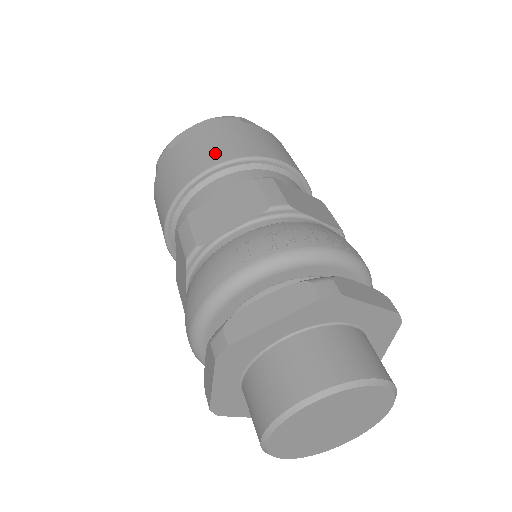
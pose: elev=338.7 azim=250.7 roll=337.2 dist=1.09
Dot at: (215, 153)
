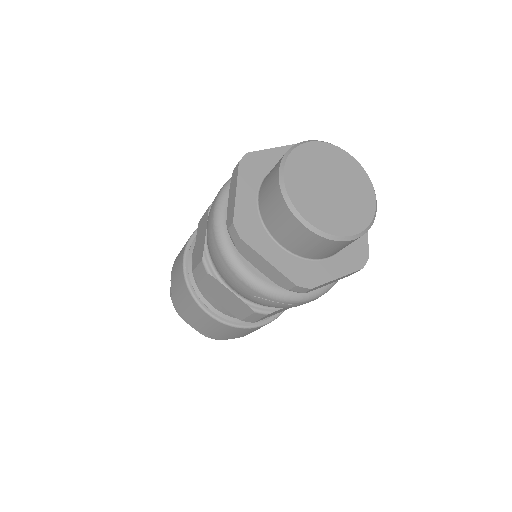
Dot at: occluded
